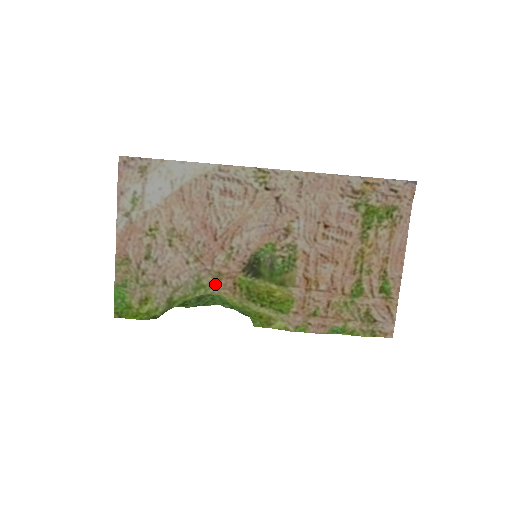
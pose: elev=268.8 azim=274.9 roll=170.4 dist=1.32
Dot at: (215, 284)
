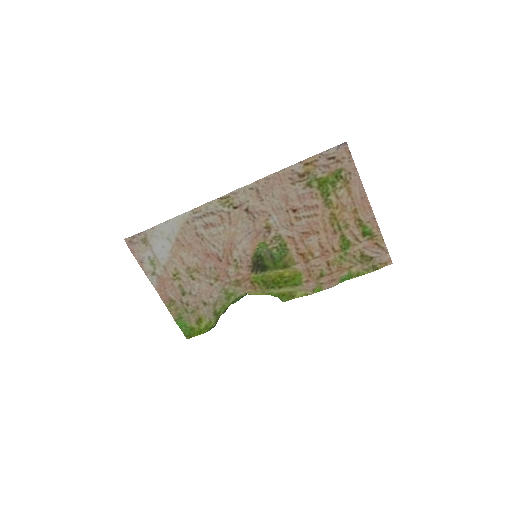
Dot at: (238, 289)
